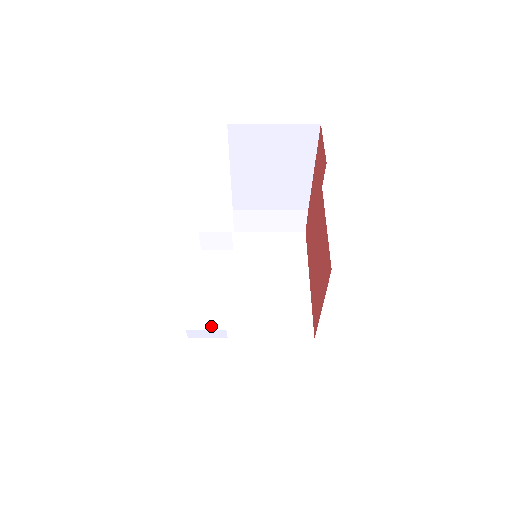
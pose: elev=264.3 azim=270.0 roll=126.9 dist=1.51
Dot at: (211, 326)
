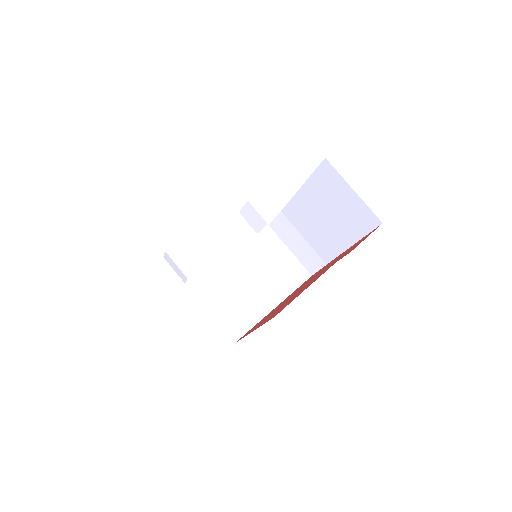
Dot at: (188, 265)
